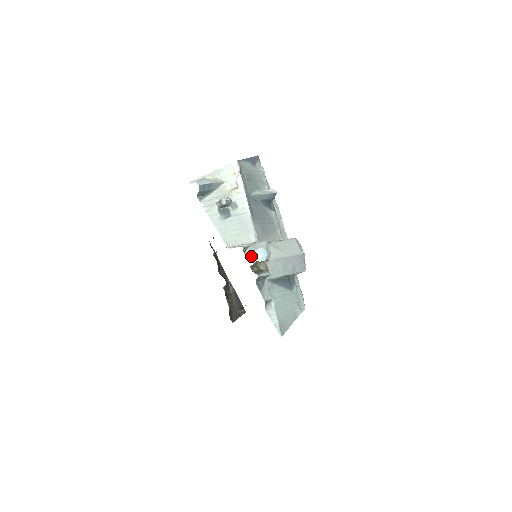
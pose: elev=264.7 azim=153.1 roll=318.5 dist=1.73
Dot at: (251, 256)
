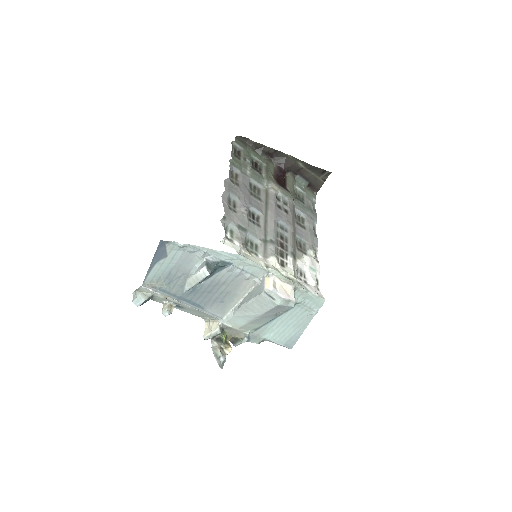
Dot at: occluded
